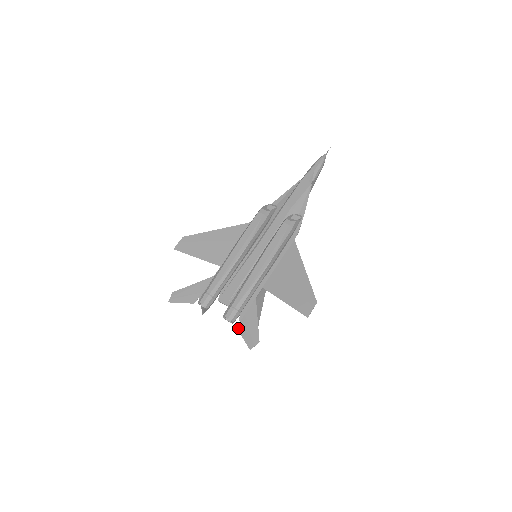
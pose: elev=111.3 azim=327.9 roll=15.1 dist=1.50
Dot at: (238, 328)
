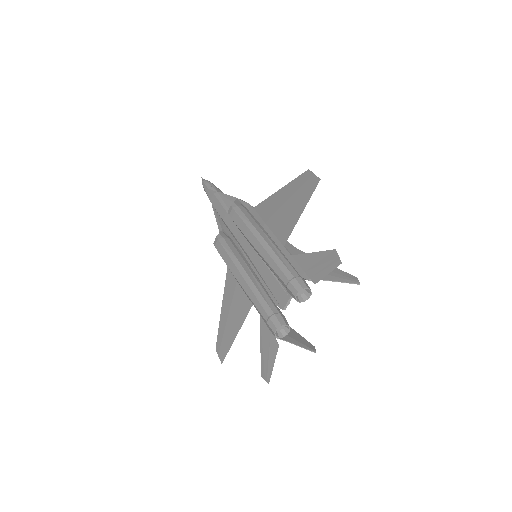
Dot at: (316, 282)
